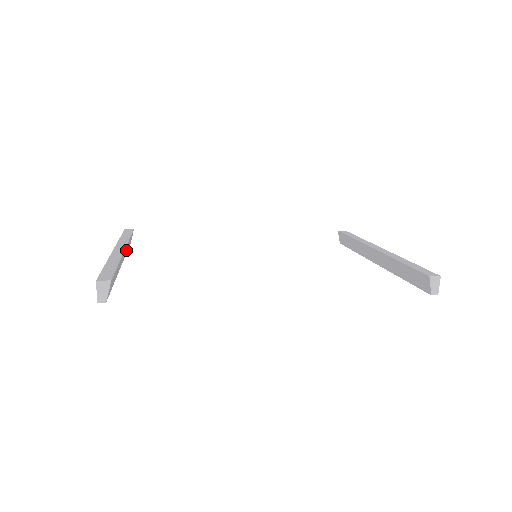
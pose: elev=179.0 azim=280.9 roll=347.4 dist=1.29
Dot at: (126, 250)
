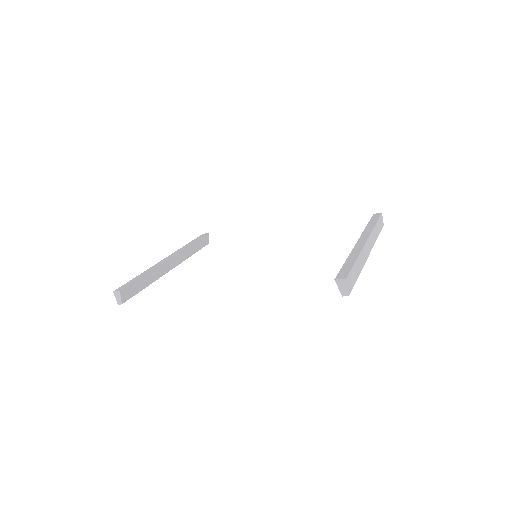
Dot at: (185, 255)
